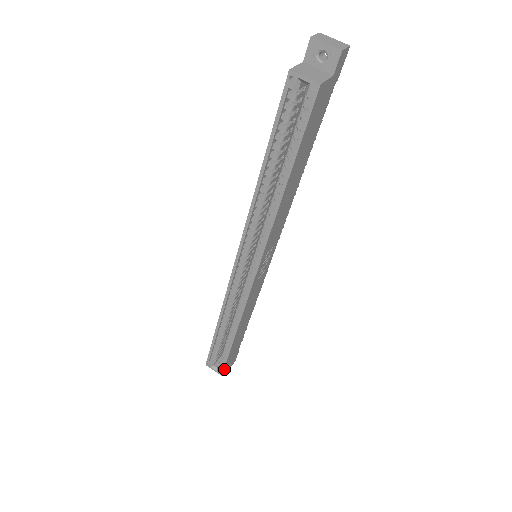
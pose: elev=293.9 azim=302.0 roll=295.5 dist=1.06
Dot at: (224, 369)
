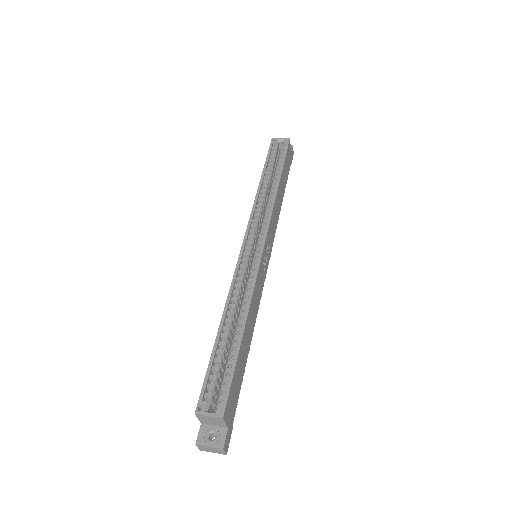
Dot at: (226, 406)
